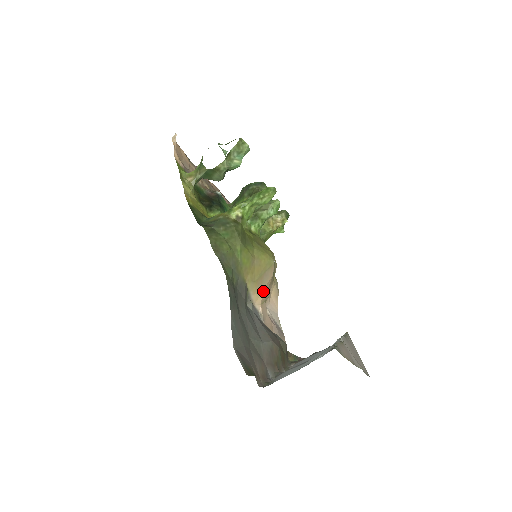
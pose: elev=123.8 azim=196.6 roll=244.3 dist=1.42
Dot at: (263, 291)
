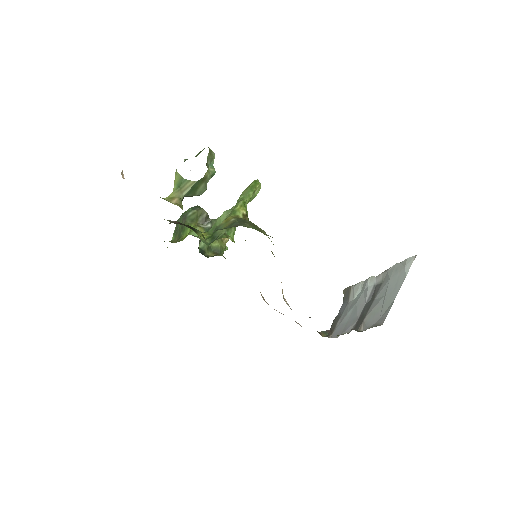
Dot at: occluded
